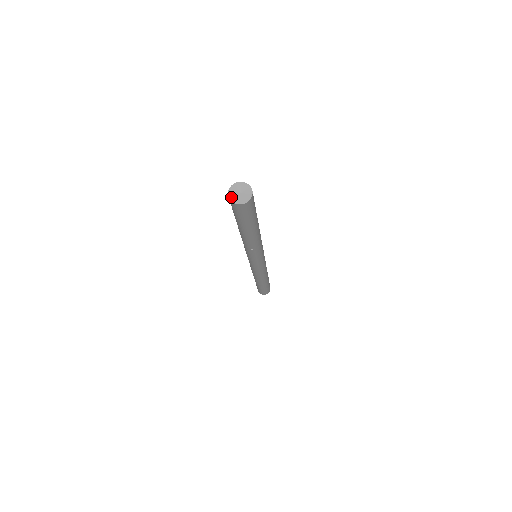
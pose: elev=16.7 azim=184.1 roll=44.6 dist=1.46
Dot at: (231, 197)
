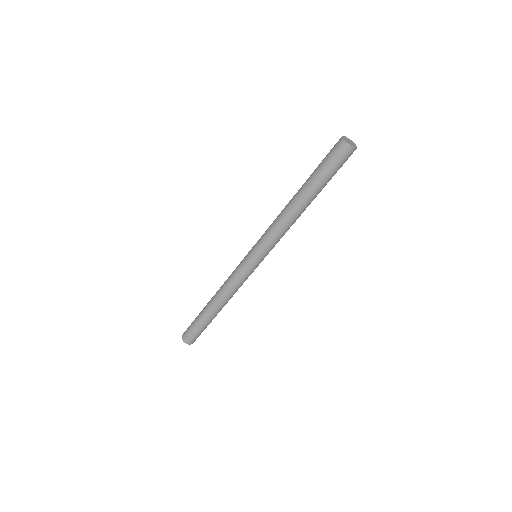
Dot at: (347, 142)
